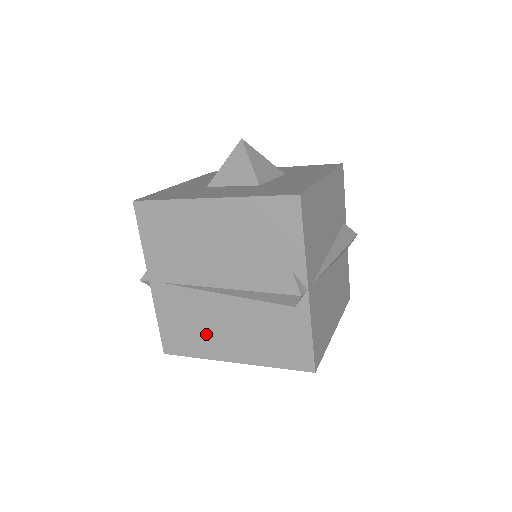
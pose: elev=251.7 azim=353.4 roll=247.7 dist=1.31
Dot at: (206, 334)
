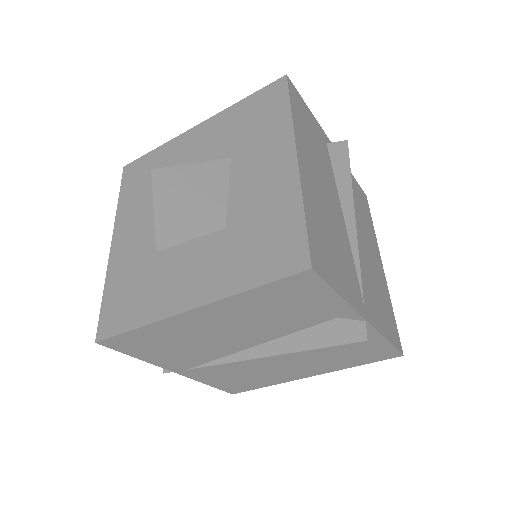
Dot at: (267, 375)
